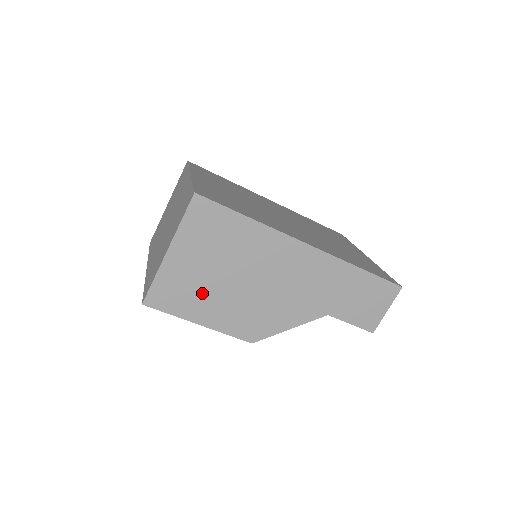
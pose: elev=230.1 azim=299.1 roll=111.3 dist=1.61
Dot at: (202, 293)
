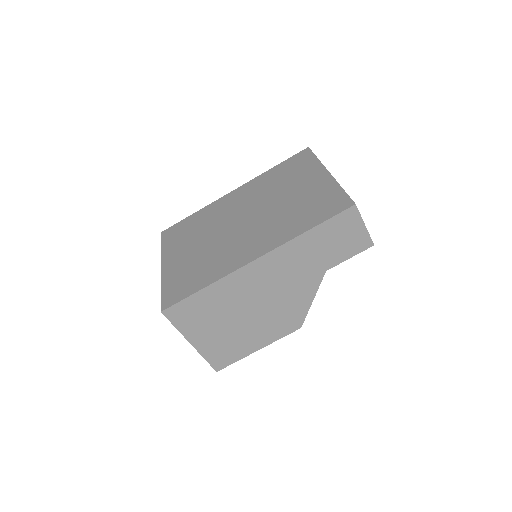
Dot at: (237, 339)
